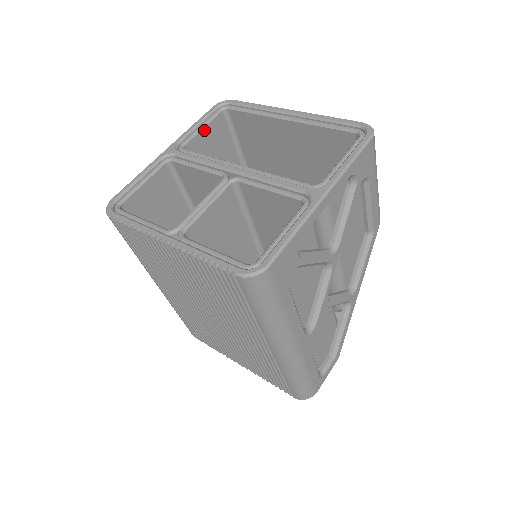
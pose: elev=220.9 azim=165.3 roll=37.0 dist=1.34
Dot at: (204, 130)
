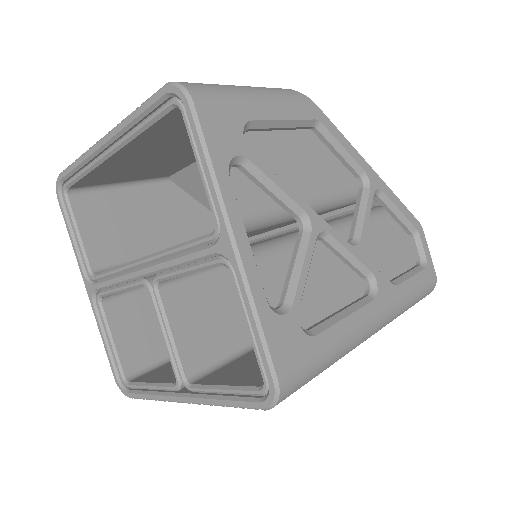
Dot at: (82, 233)
